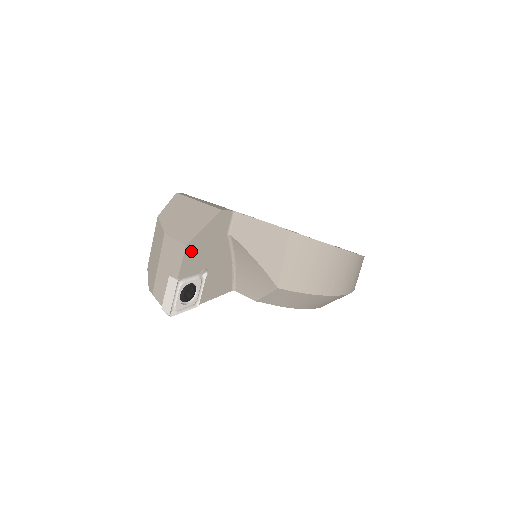
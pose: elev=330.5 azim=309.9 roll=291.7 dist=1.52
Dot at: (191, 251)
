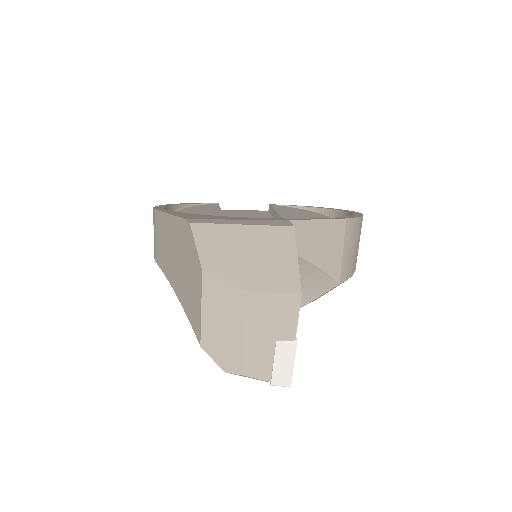
Dot at: occluded
